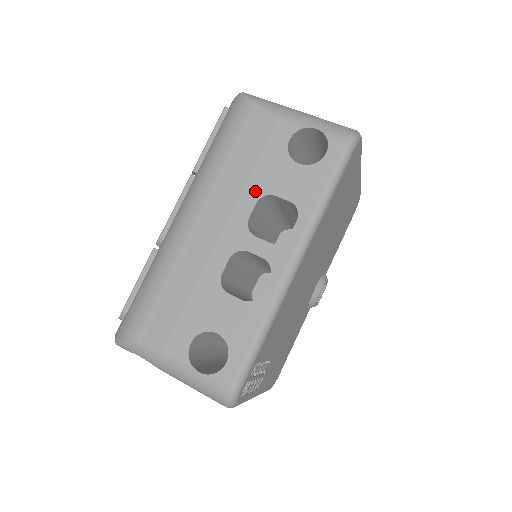
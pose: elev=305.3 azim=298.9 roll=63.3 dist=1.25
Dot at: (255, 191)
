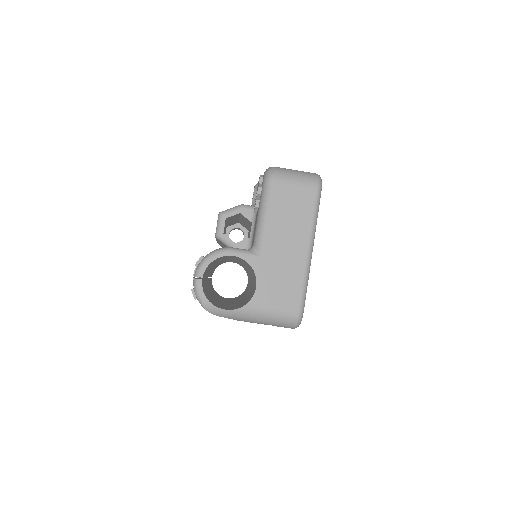
Dot at: occluded
